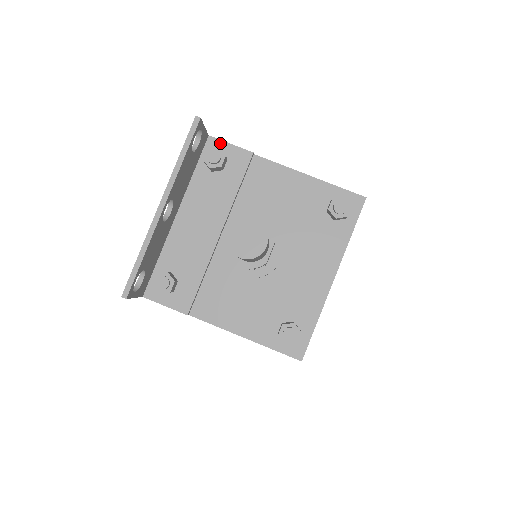
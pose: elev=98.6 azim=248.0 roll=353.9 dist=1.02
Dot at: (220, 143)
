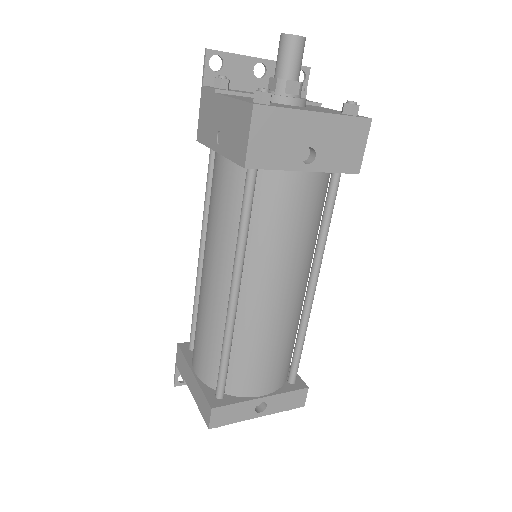
Dot at: (308, 100)
